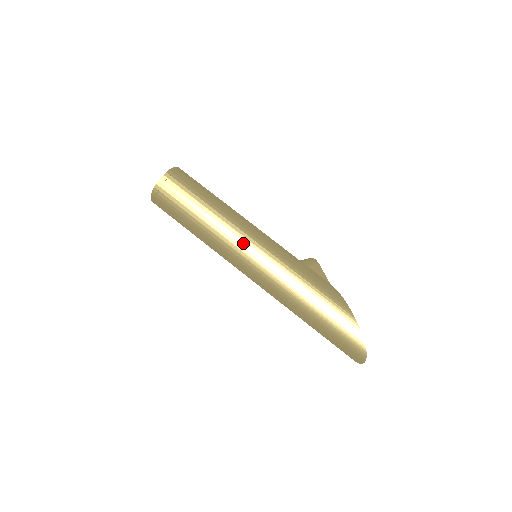
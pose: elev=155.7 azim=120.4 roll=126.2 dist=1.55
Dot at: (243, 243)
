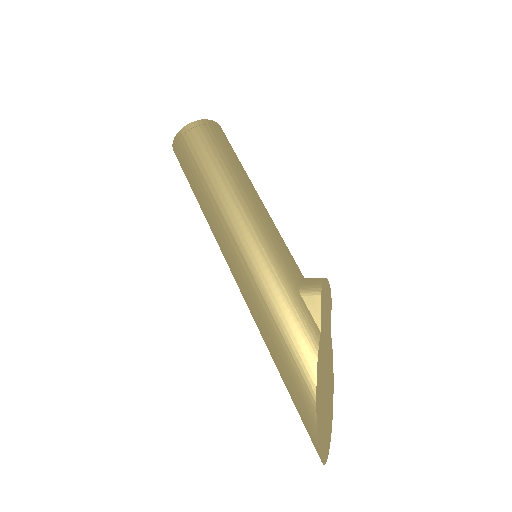
Dot at: (224, 241)
